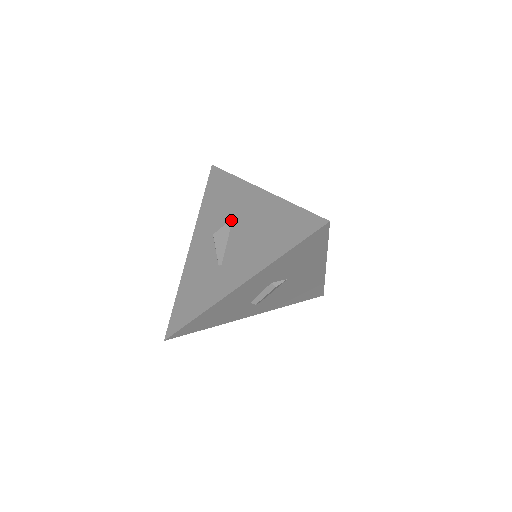
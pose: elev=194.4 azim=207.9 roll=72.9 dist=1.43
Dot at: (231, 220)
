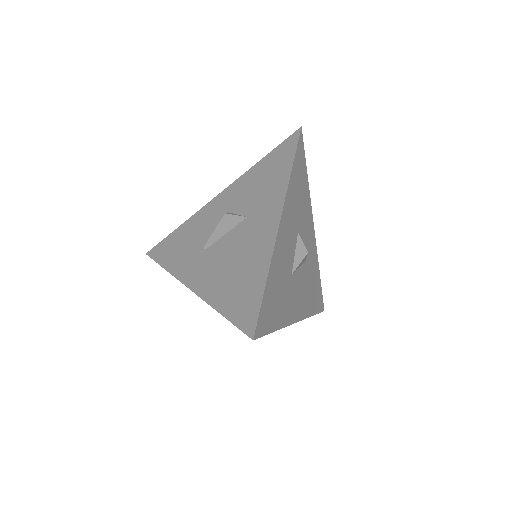
Dot at: (244, 217)
